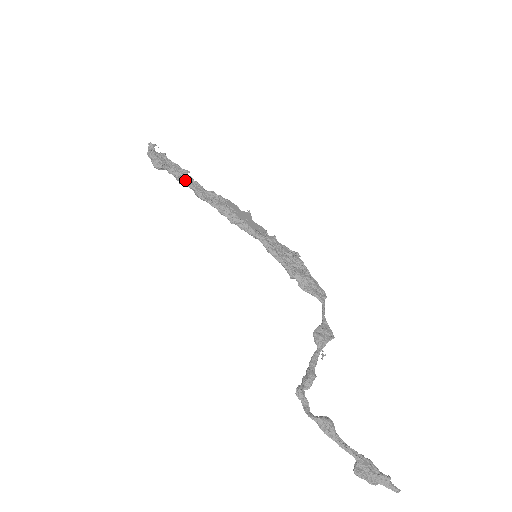
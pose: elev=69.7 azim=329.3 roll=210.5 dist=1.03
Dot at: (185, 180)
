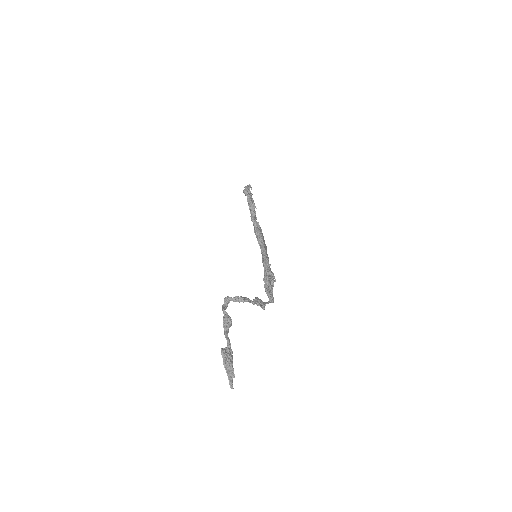
Dot at: (253, 206)
